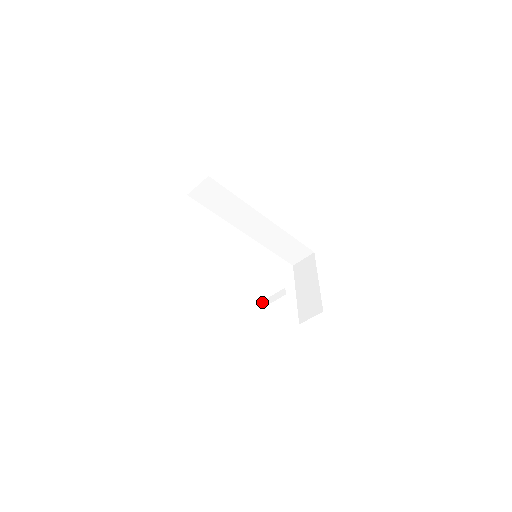
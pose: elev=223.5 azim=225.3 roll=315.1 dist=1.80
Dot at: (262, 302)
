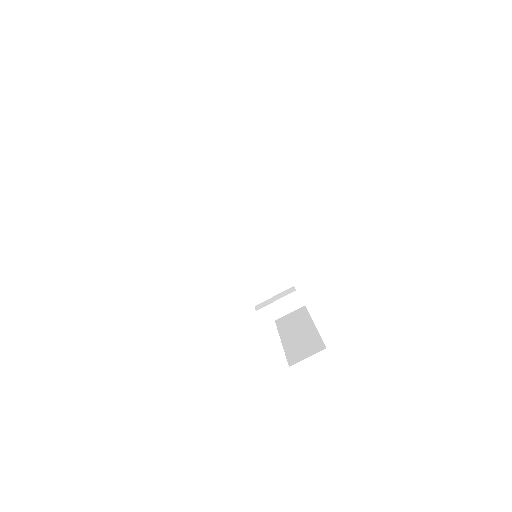
Dot at: (257, 305)
